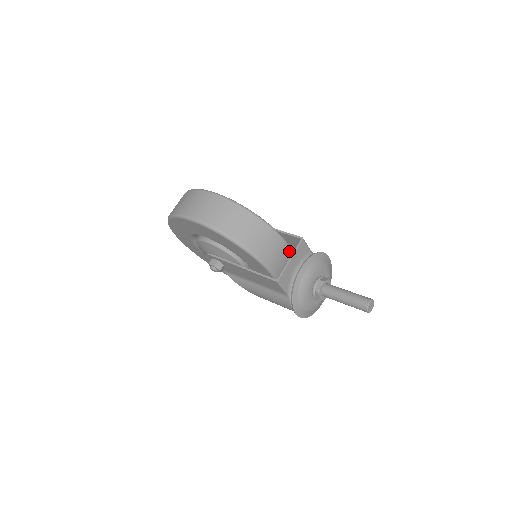
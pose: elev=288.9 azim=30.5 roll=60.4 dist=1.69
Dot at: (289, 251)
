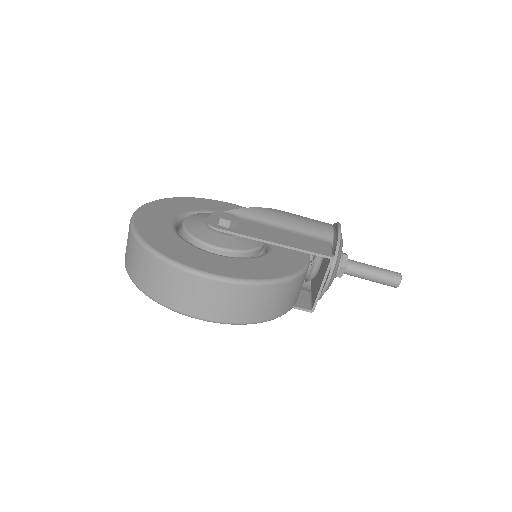
Dot at: occluded
